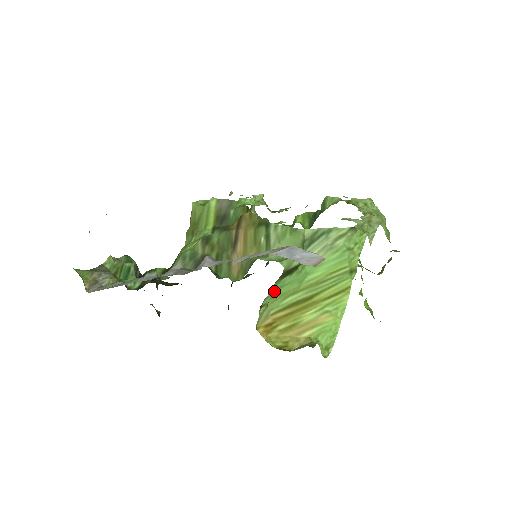
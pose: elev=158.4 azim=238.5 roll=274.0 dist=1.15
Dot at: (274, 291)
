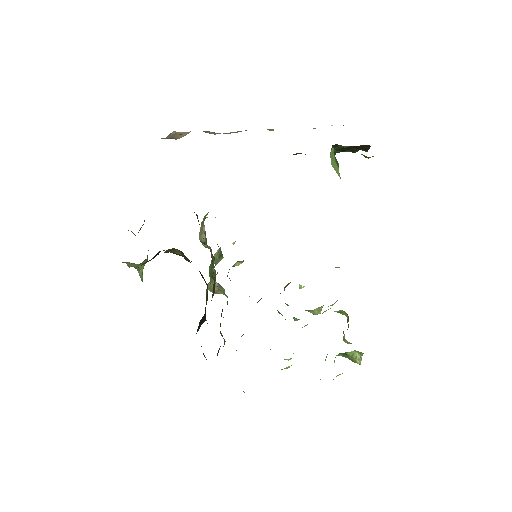
Dot at: (333, 157)
